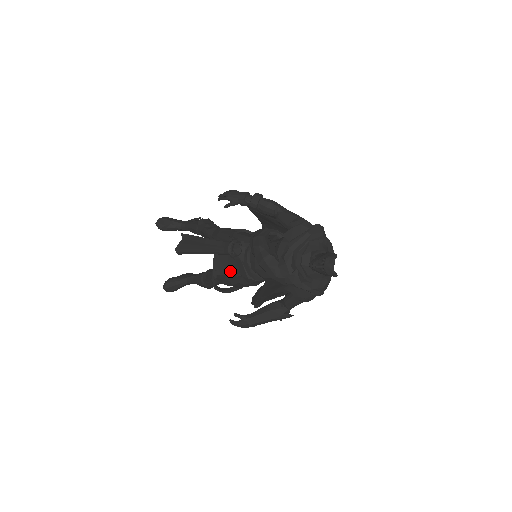
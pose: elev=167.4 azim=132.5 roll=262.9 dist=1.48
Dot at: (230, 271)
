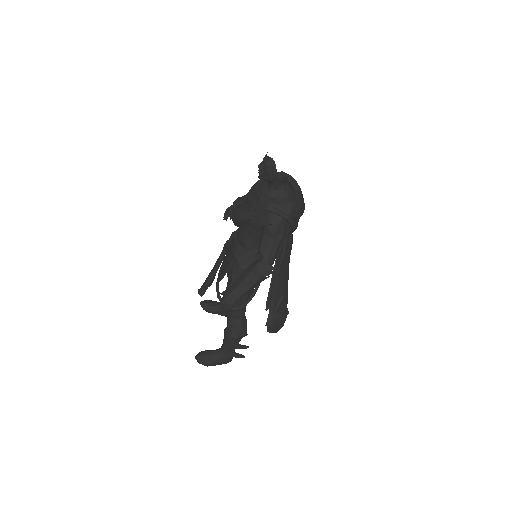
Dot at: (227, 266)
